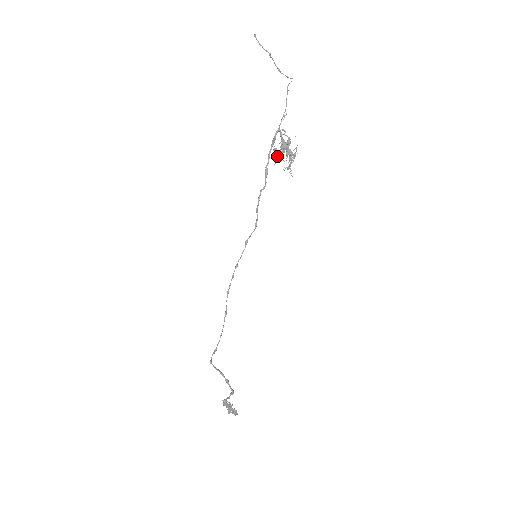
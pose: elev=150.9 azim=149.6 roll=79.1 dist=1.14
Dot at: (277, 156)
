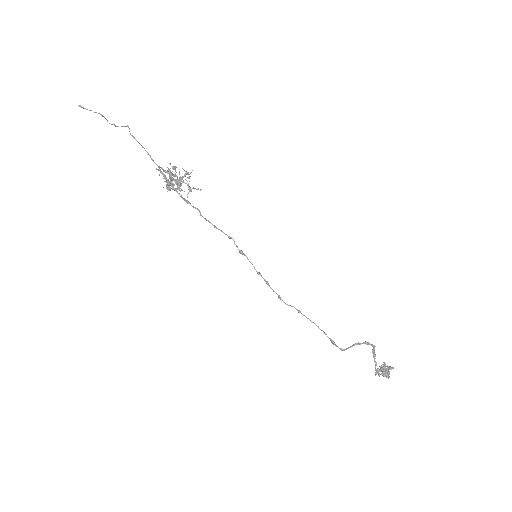
Dot at: (177, 188)
